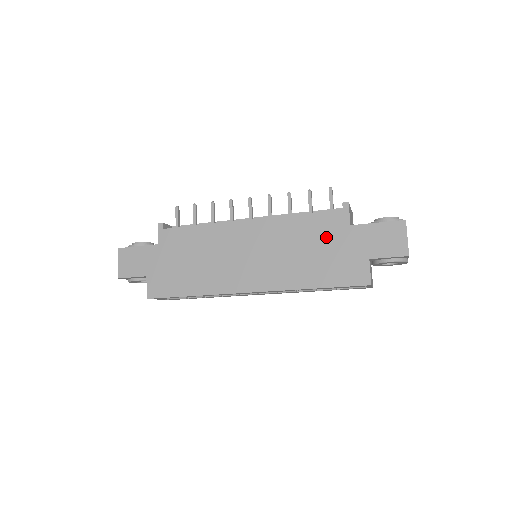
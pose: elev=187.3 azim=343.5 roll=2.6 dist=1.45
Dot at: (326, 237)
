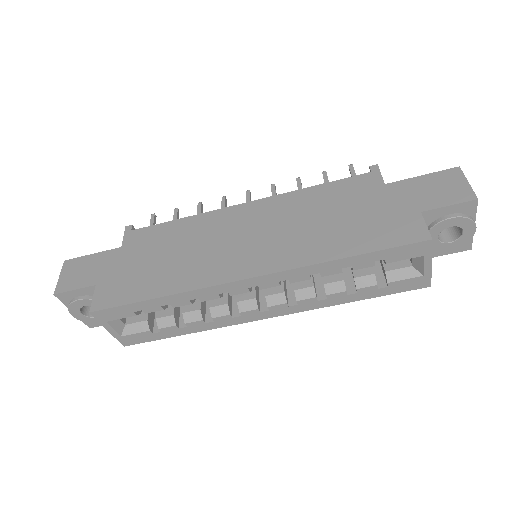
Dot at: (354, 200)
